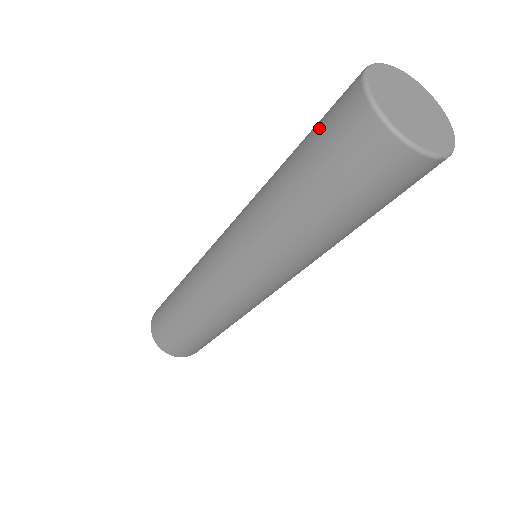
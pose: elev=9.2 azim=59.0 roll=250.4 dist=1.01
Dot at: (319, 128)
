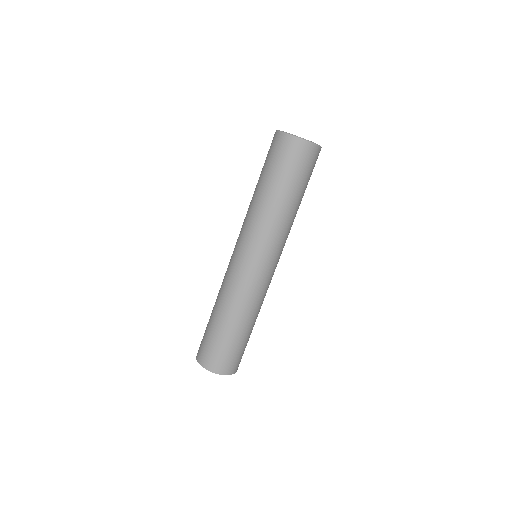
Dot at: (266, 158)
